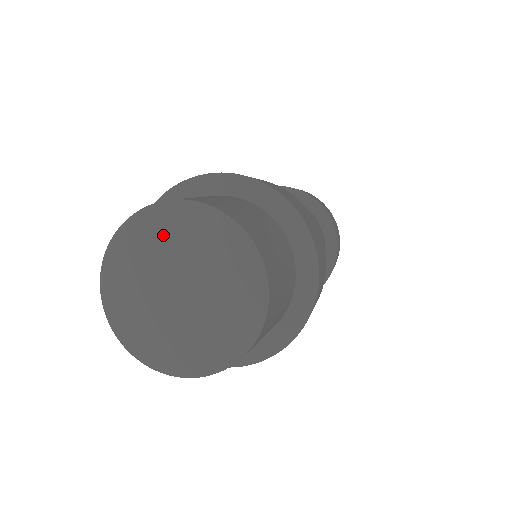
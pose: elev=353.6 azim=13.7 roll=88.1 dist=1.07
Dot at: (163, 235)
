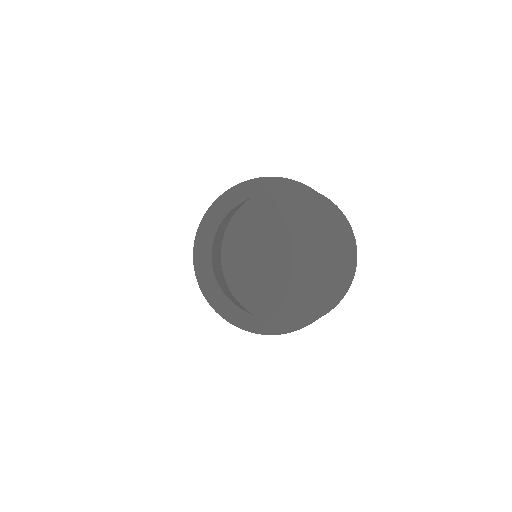
Dot at: (280, 212)
